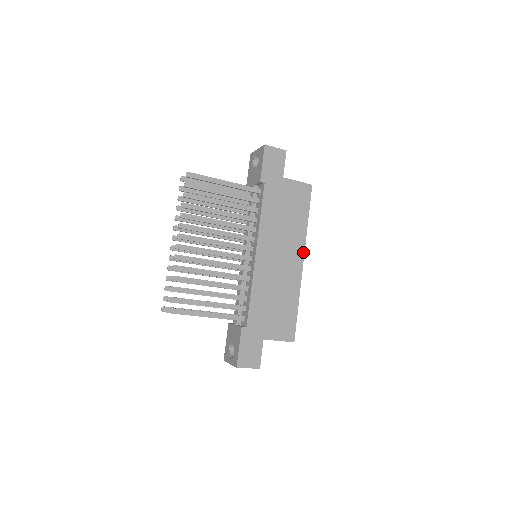
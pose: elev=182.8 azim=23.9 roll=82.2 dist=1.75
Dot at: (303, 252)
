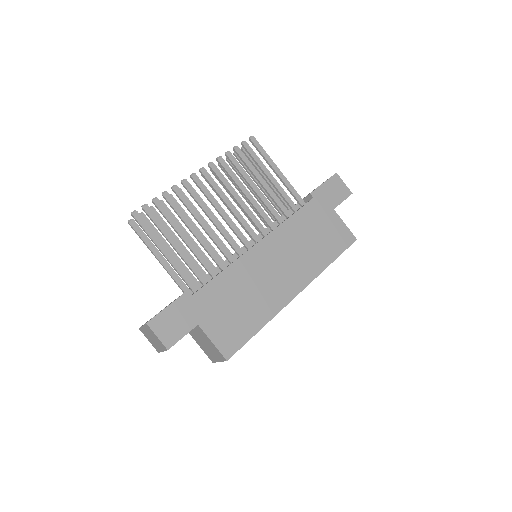
Dot at: (305, 285)
